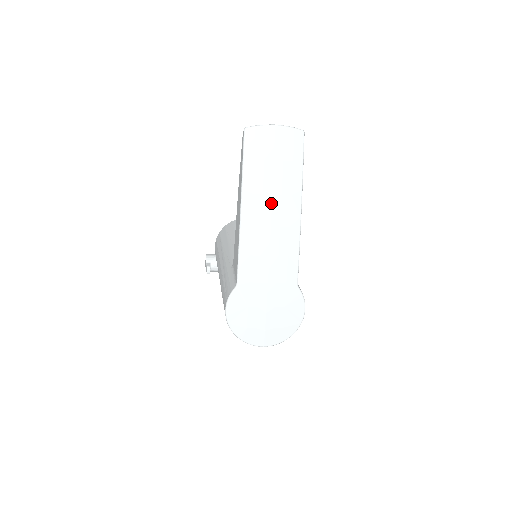
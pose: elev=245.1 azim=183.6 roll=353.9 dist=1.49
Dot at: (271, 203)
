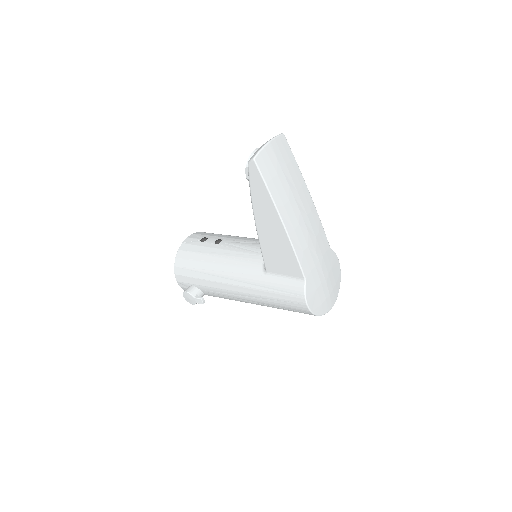
Dot at: (296, 203)
